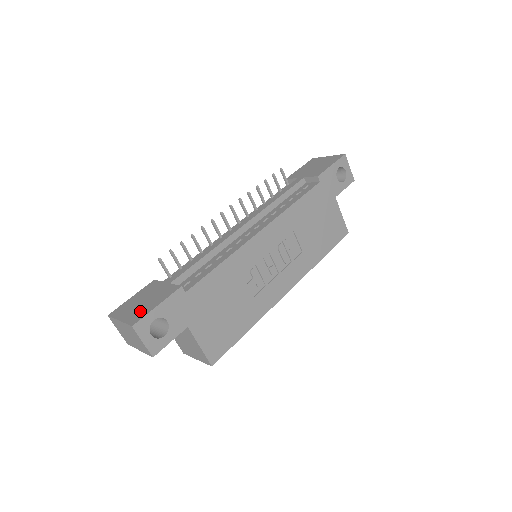
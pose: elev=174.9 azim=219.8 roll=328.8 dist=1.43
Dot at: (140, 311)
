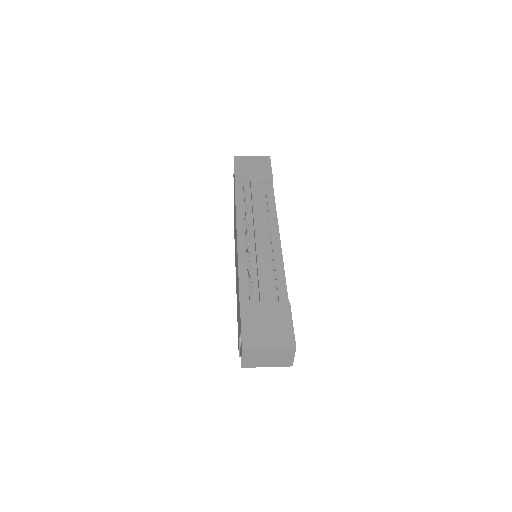
Dot at: (281, 334)
